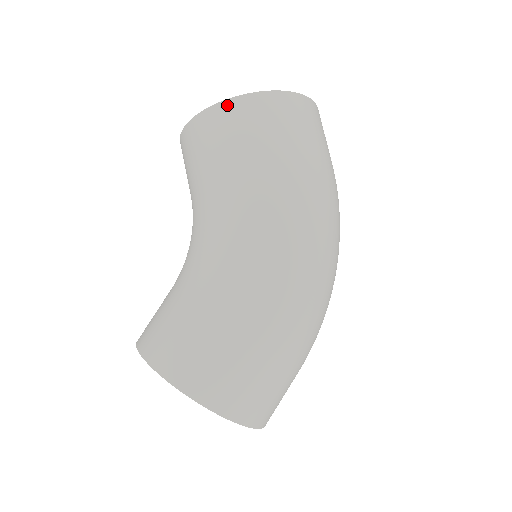
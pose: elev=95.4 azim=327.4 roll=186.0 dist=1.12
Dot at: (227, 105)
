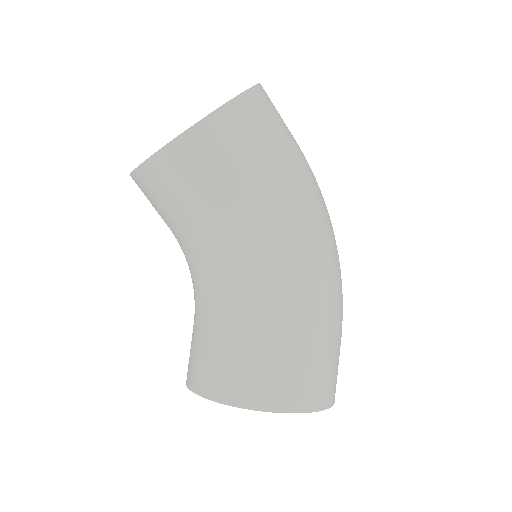
Dot at: (212, 121)
